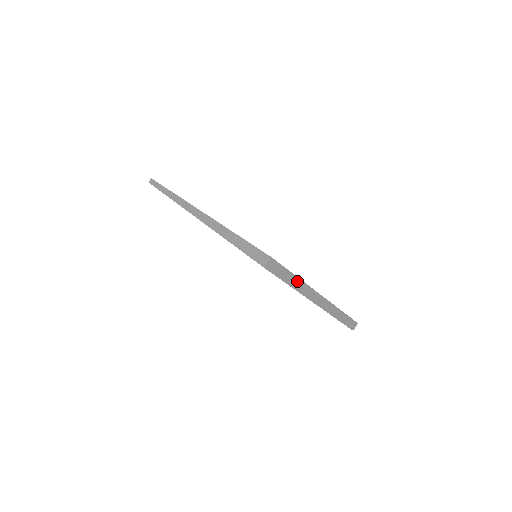
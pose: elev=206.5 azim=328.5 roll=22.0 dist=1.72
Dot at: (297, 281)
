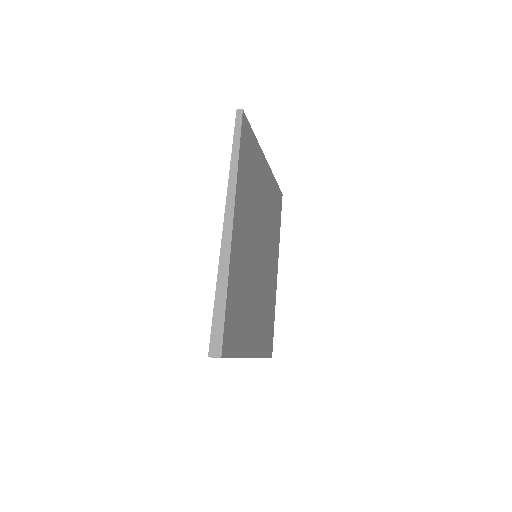
Dot at: occluded
